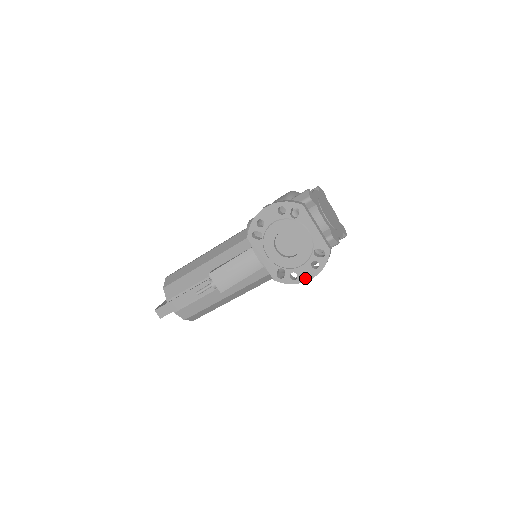
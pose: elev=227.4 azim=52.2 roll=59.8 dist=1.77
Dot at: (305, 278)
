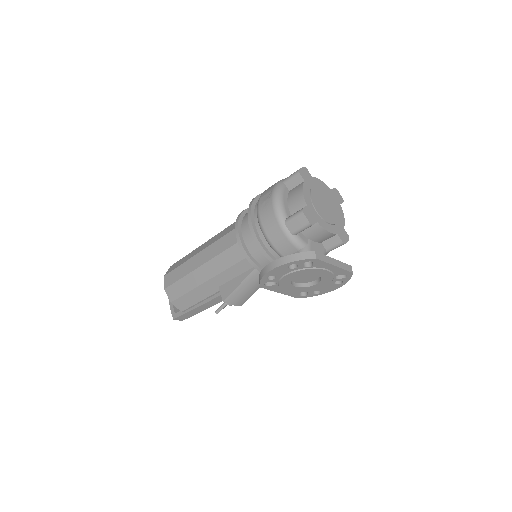
Dot at: (329, 290)
